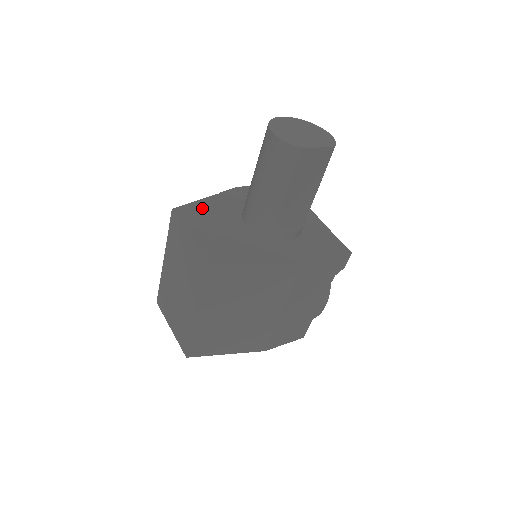
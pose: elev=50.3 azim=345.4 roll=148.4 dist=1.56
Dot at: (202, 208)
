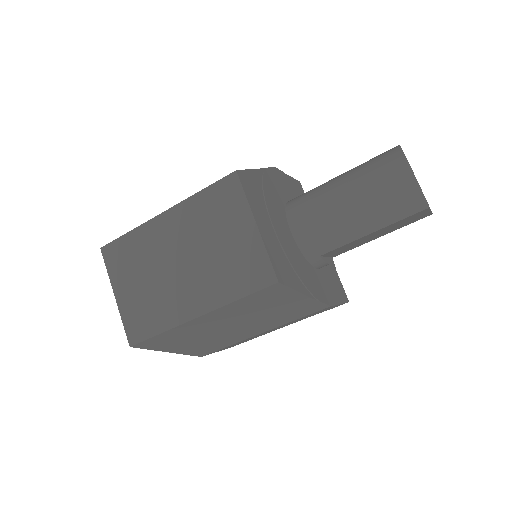
Dot at: (258, 184)
